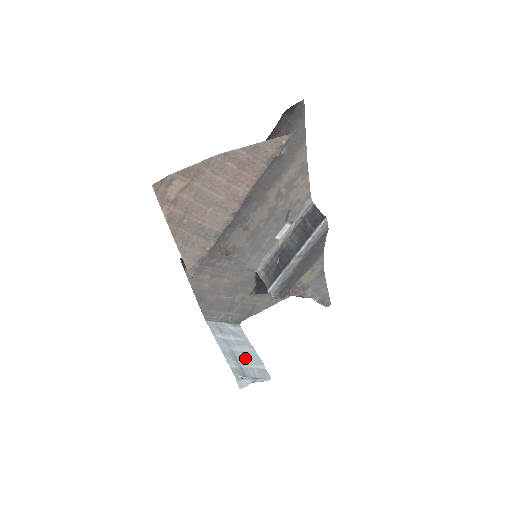
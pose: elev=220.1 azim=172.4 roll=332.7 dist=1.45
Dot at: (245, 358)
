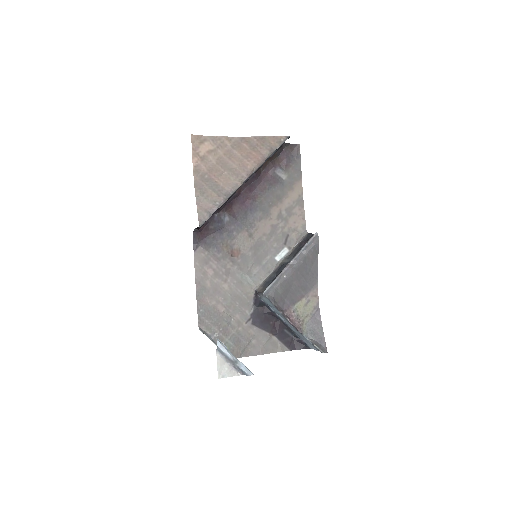
Dot at: occluded
